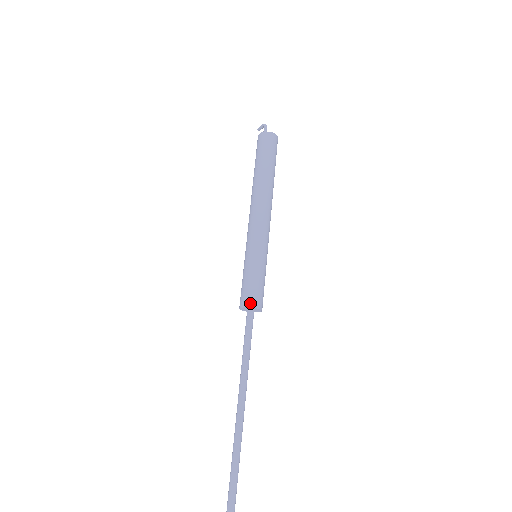
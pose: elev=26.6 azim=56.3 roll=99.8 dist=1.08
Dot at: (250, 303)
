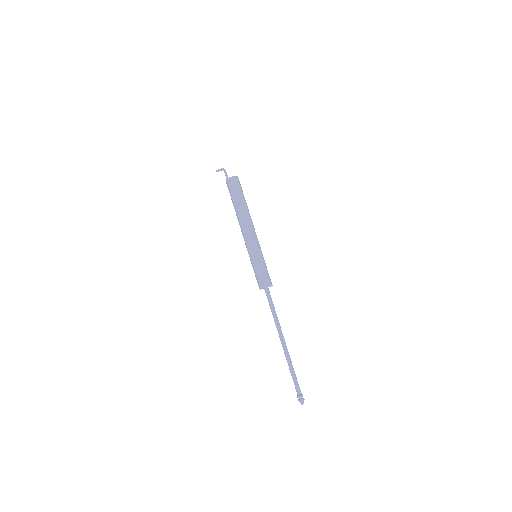
Dot at: (269, 284)
